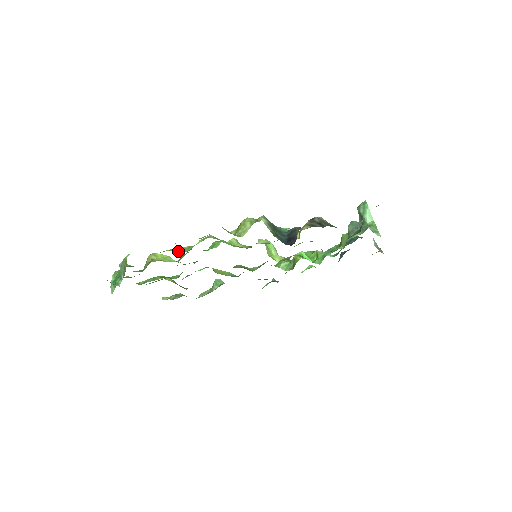
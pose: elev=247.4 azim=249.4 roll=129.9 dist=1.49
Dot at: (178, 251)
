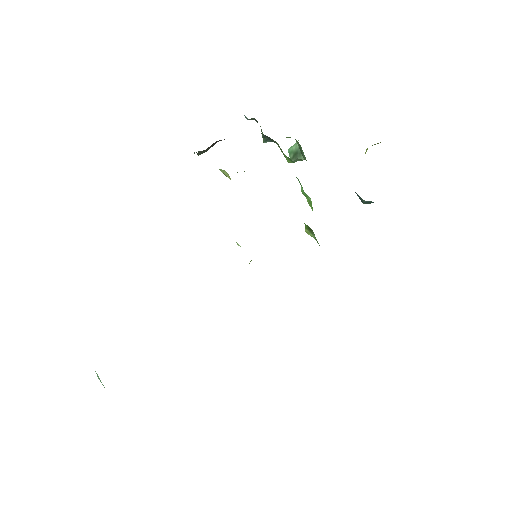
Dot at: occluded
